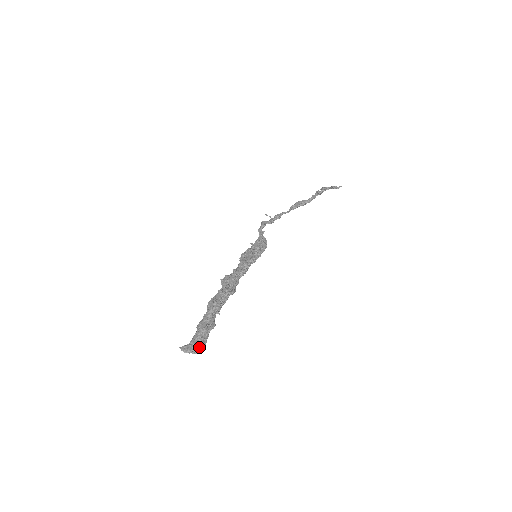
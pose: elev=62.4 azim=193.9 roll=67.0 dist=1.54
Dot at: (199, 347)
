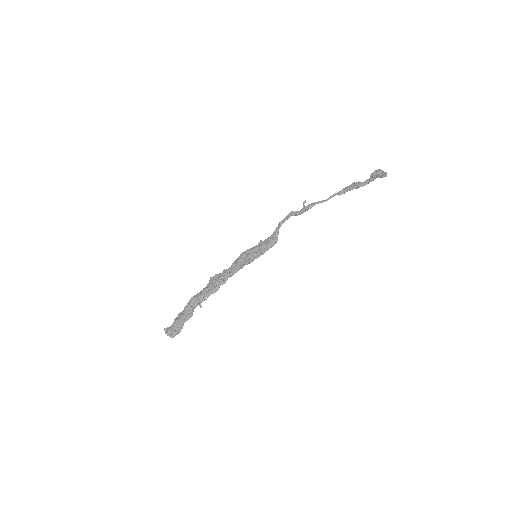
Dot at: (172, 333)
